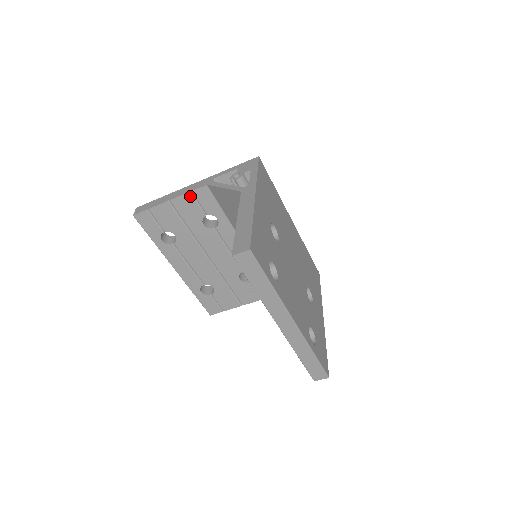
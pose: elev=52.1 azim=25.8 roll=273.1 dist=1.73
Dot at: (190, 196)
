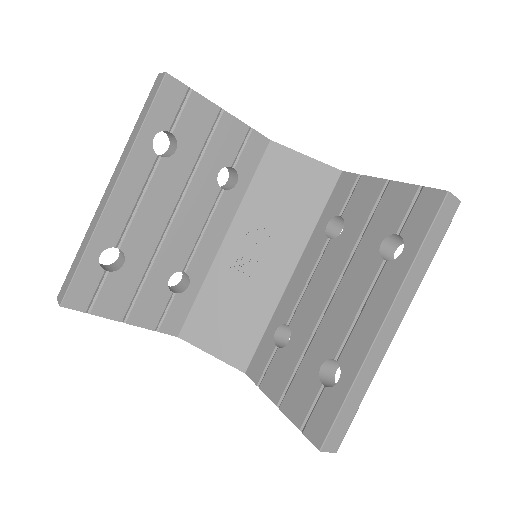
Dot at: (245, 131)
